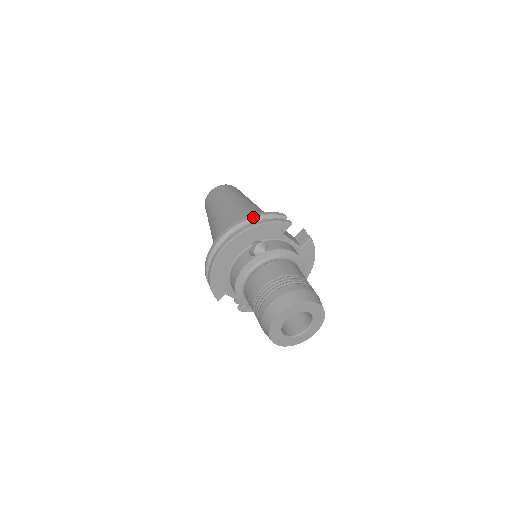
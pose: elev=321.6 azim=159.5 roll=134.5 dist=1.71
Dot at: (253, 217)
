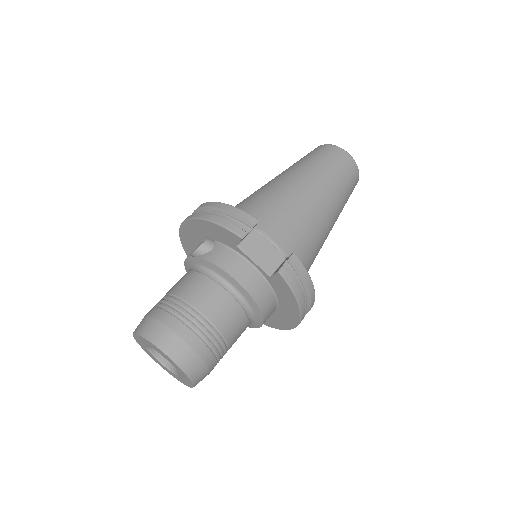
Dot at: (214, 206)
